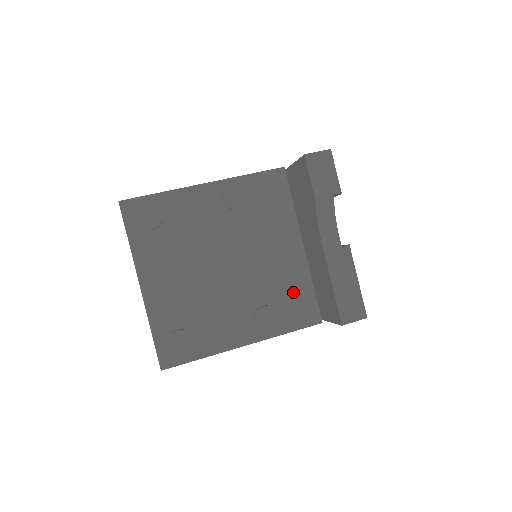
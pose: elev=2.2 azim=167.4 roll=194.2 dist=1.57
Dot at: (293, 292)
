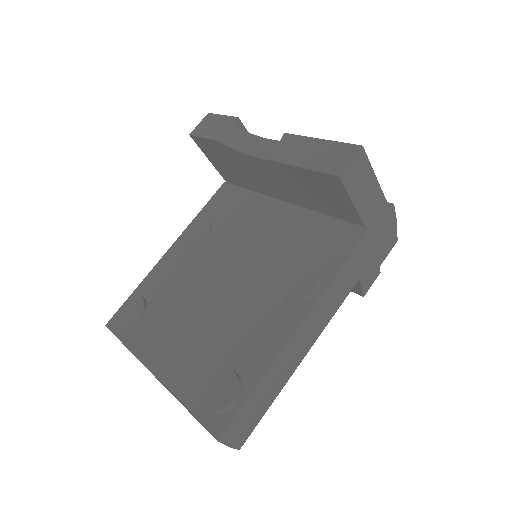
Dot at: (308, 238)
